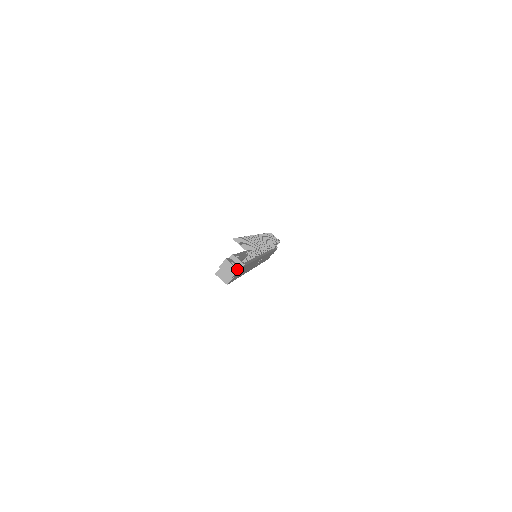
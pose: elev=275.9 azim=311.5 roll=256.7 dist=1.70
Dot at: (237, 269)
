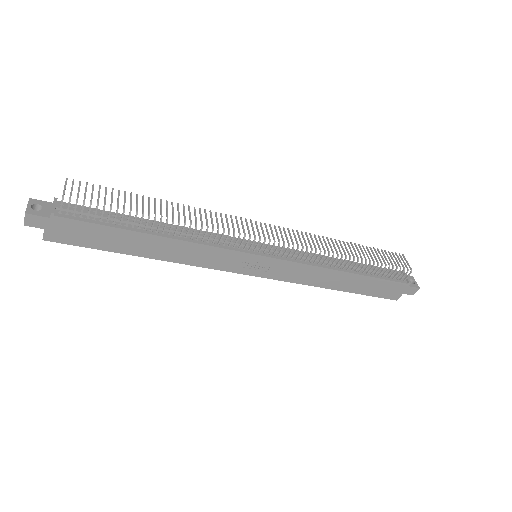
Dot at: (25, 212)
